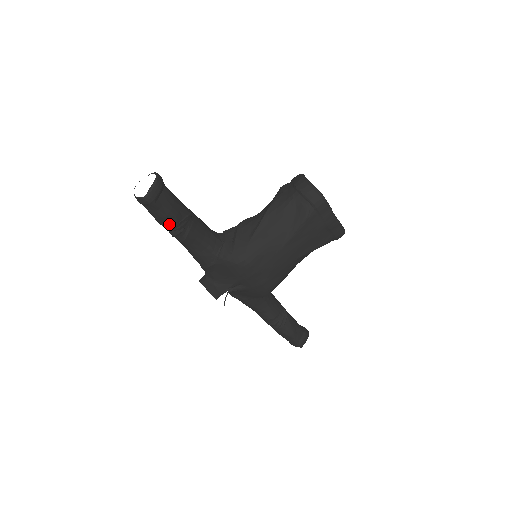
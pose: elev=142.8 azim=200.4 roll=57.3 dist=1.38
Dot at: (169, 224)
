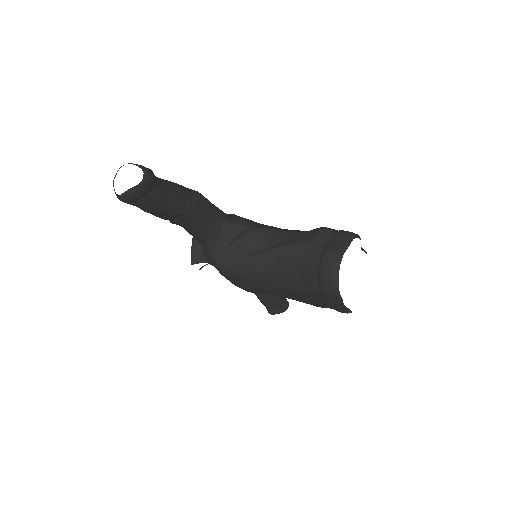
Dot at: (150, 213)
